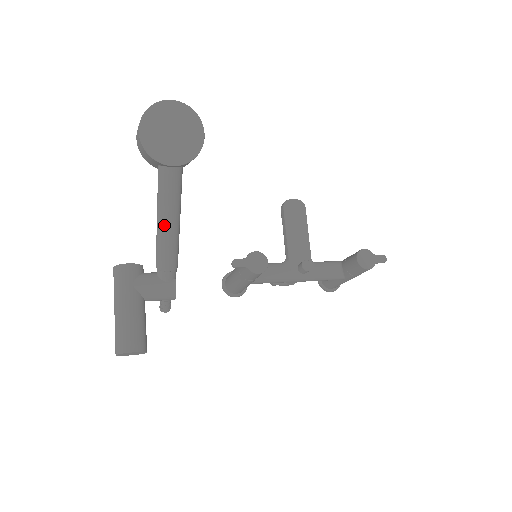
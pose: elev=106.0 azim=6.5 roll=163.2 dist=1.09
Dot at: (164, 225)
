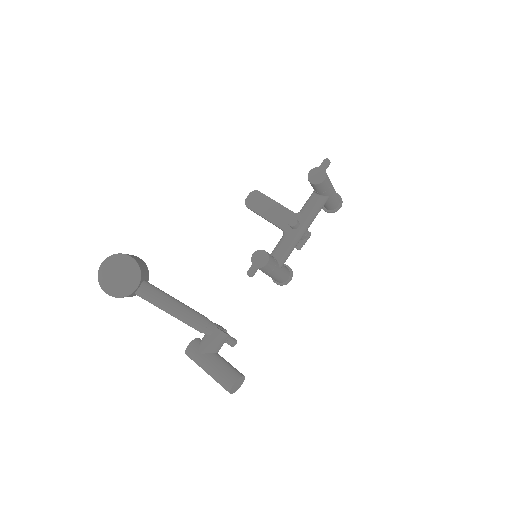
Dot at: (173, 313)
